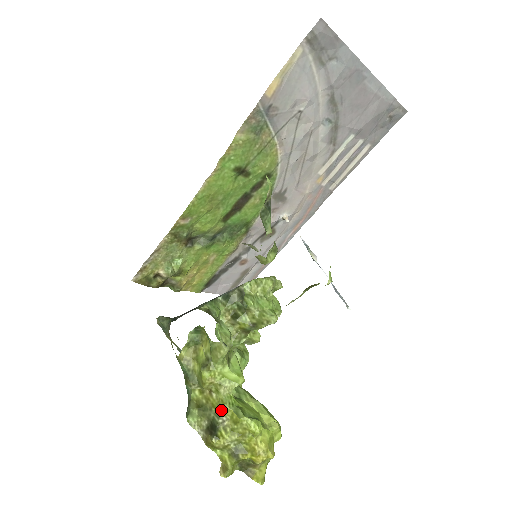
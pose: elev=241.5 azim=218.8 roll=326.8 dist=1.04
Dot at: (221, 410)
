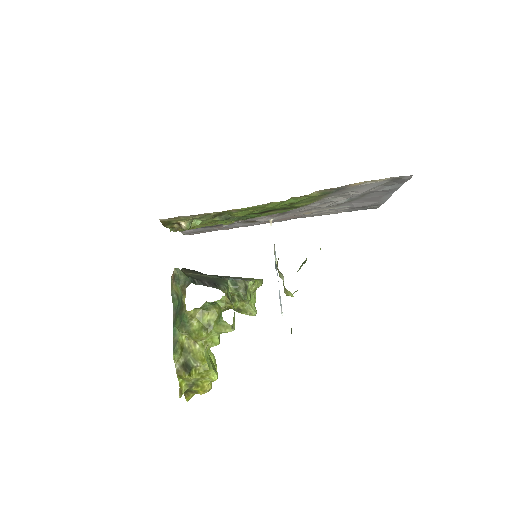
Dot at: (200, 359)
